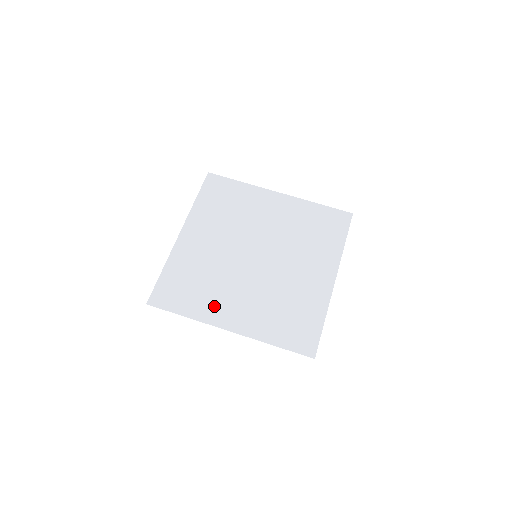
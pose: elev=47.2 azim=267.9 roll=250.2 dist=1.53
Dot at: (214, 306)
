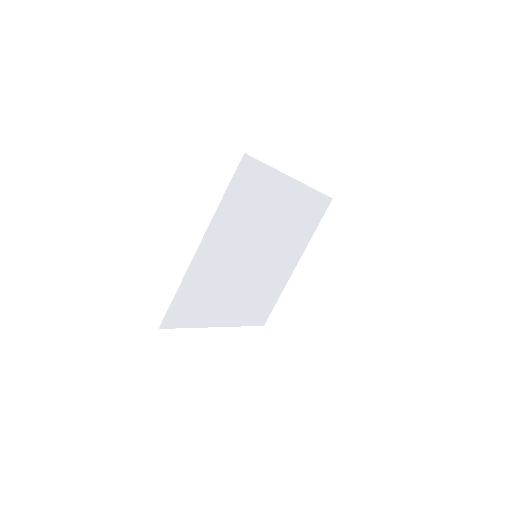
Dot at: (214, 311)
